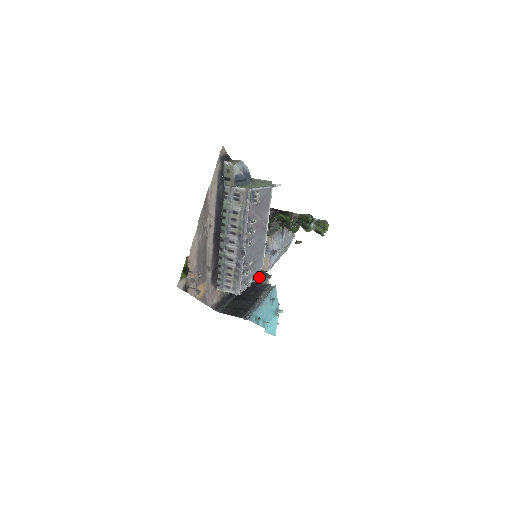
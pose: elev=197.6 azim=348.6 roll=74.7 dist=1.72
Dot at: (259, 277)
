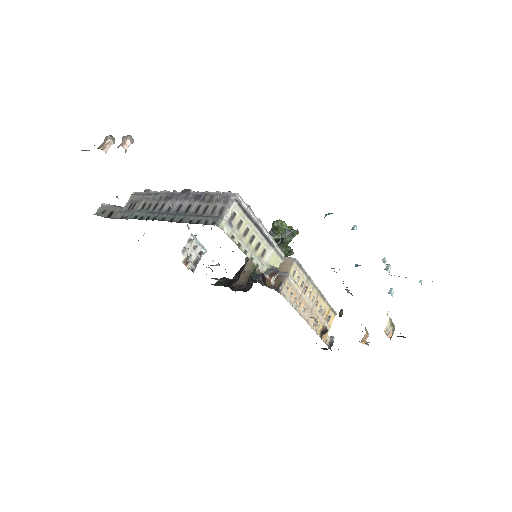
Dot at: occluded
